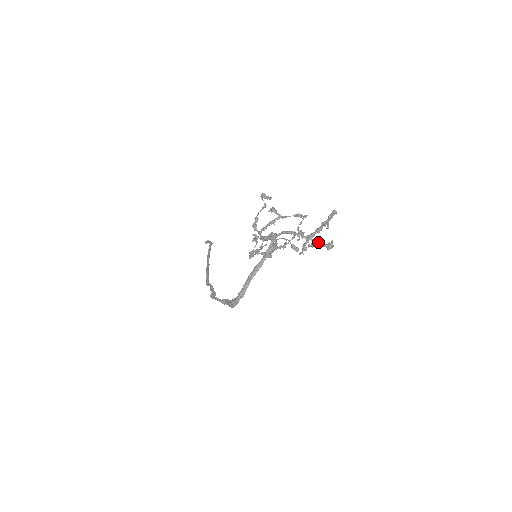
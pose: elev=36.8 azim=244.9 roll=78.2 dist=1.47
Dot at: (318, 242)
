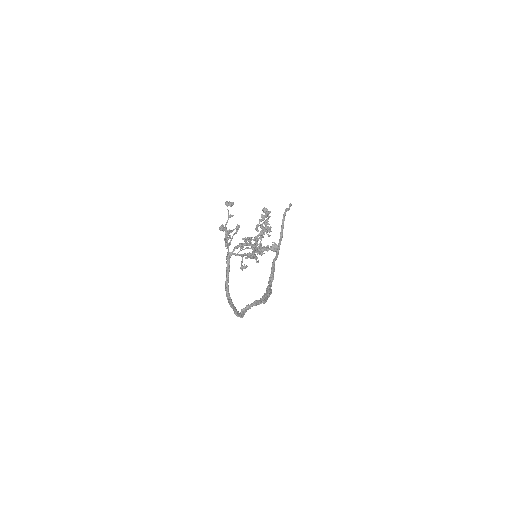
Dot at: (261, 249)
